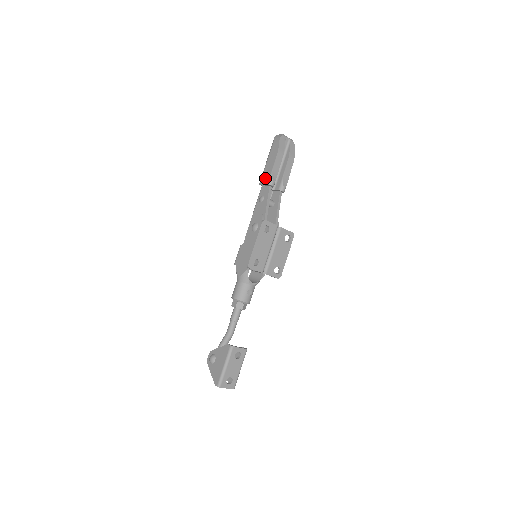
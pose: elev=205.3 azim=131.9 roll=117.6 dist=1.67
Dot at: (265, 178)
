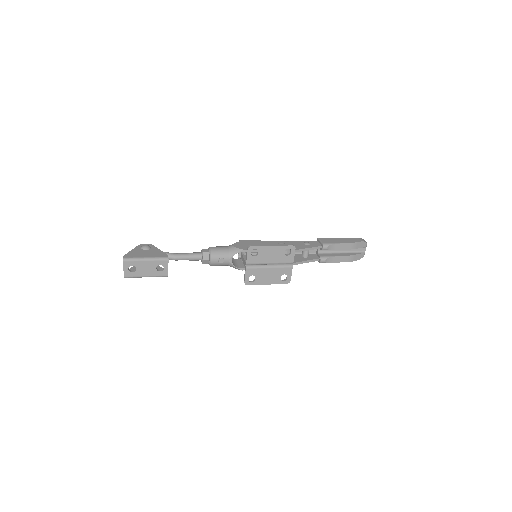
Dot at: (326, 240)
